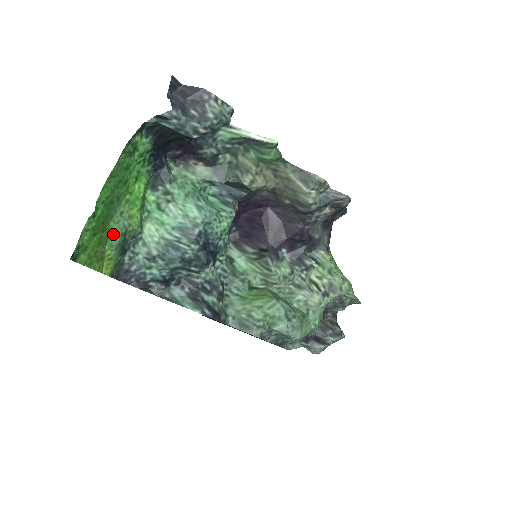
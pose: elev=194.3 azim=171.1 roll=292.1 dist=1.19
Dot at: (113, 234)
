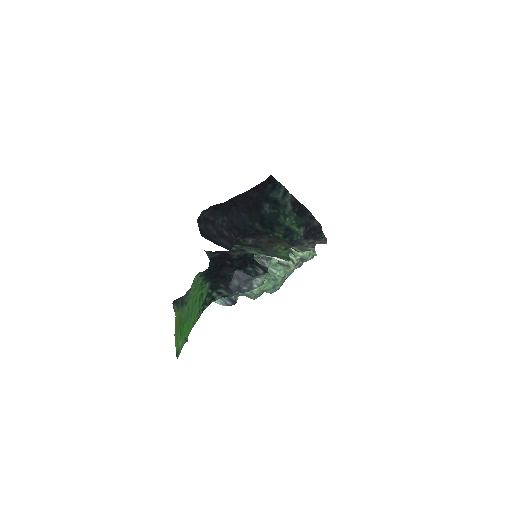
Dot at: (182, 312)
